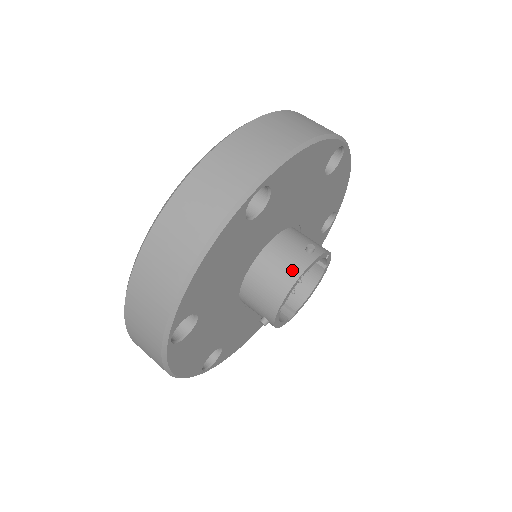
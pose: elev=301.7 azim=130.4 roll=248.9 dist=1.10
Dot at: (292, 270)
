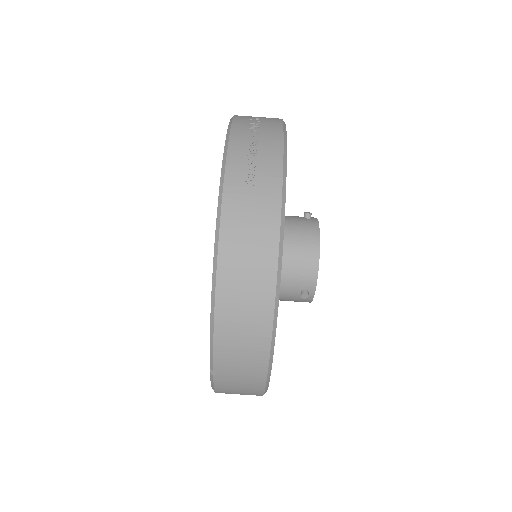
Dot at: occluded
